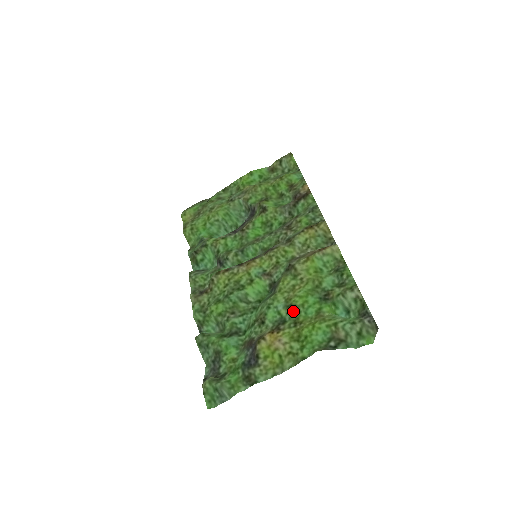
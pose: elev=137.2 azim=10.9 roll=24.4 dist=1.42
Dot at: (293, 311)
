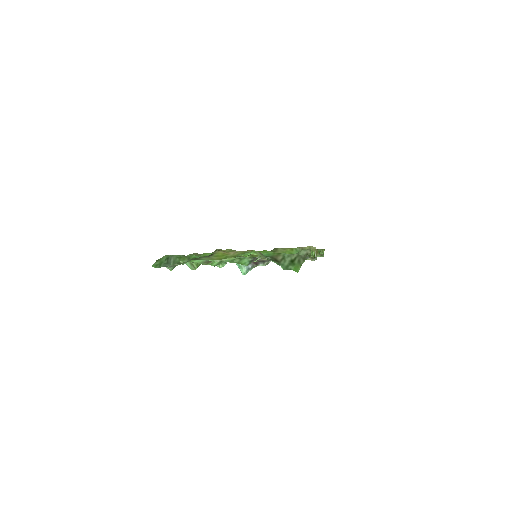
Dot at: occluded
